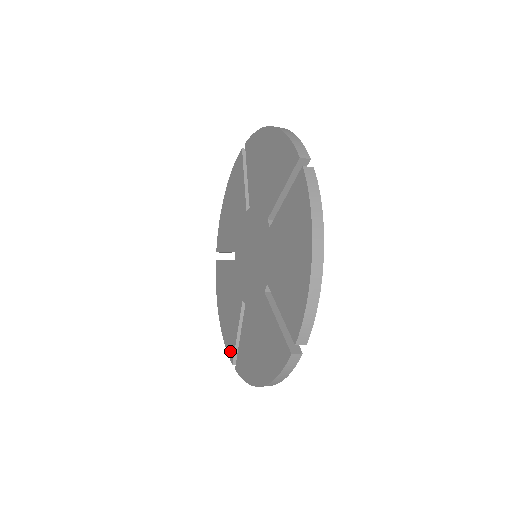
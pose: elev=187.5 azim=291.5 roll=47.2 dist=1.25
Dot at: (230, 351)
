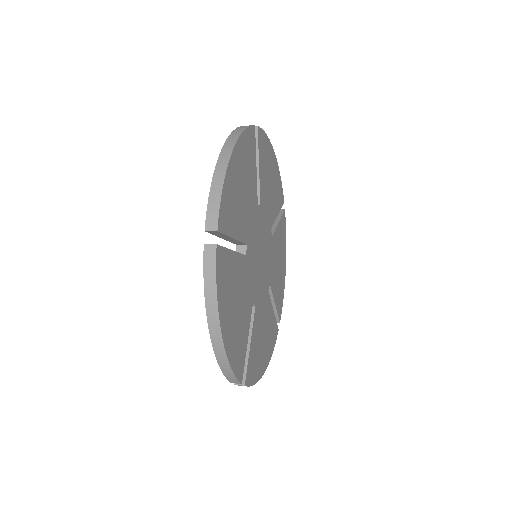
Dot at: occluded
